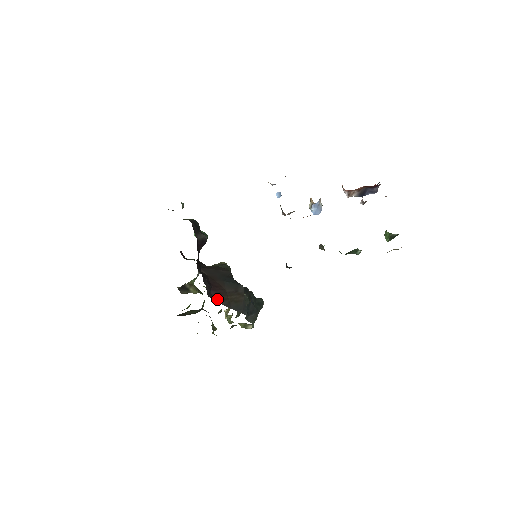
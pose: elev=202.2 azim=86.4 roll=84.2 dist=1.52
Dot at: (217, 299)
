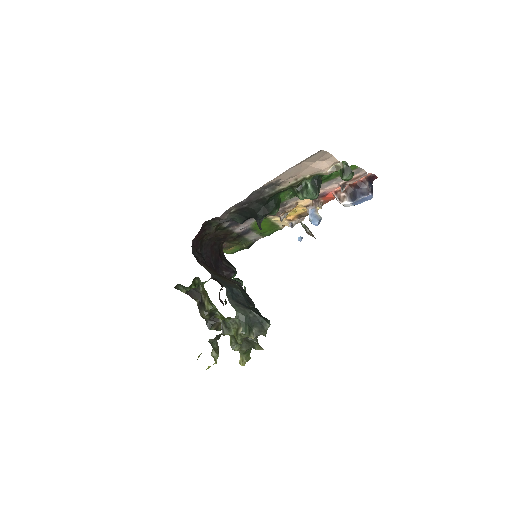
Dot at: (202, 264)
